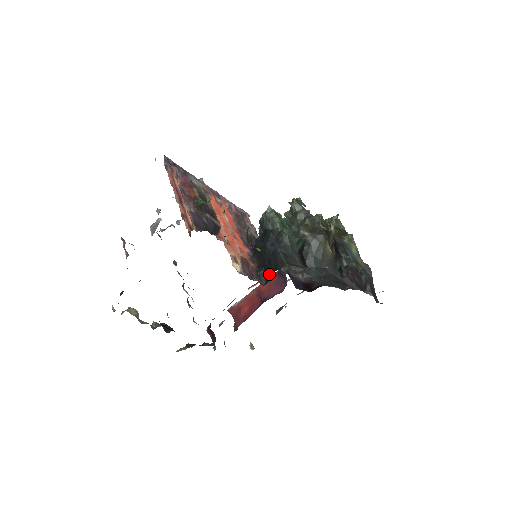
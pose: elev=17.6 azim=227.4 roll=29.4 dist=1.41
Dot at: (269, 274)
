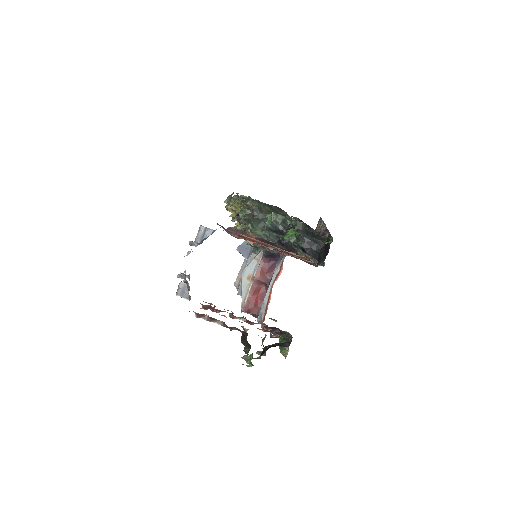
Dot at: (313, 256)
